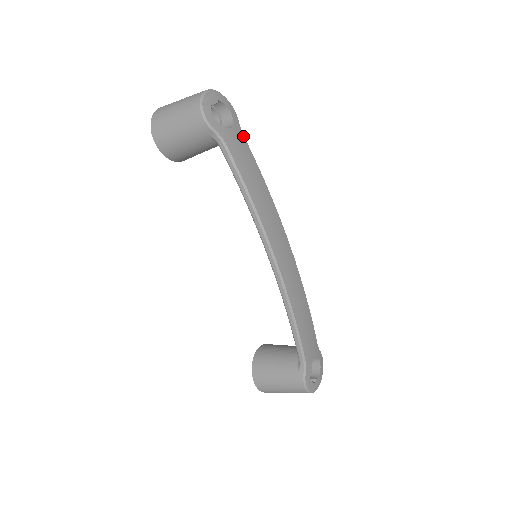
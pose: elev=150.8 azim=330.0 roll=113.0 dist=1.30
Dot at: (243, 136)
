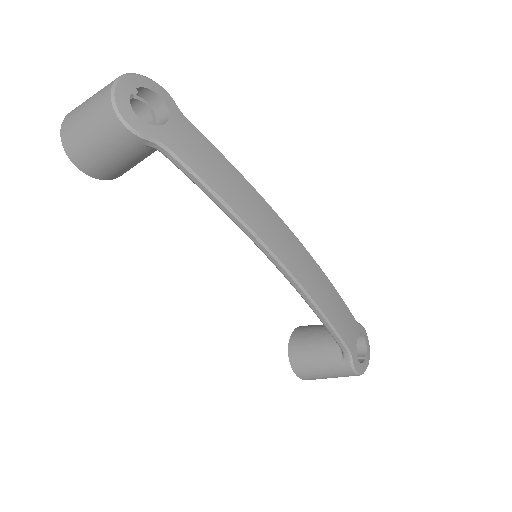
Dot at: (188, 122)
